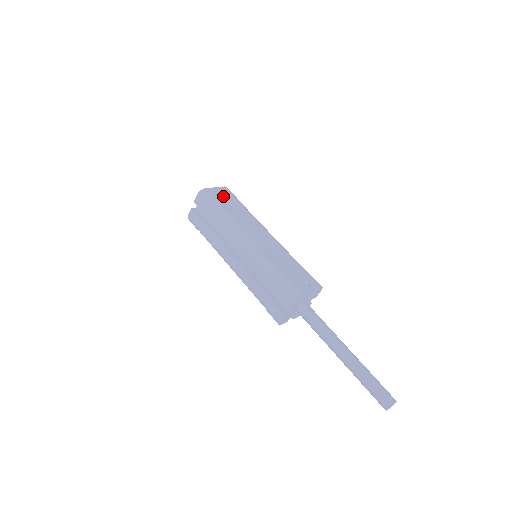
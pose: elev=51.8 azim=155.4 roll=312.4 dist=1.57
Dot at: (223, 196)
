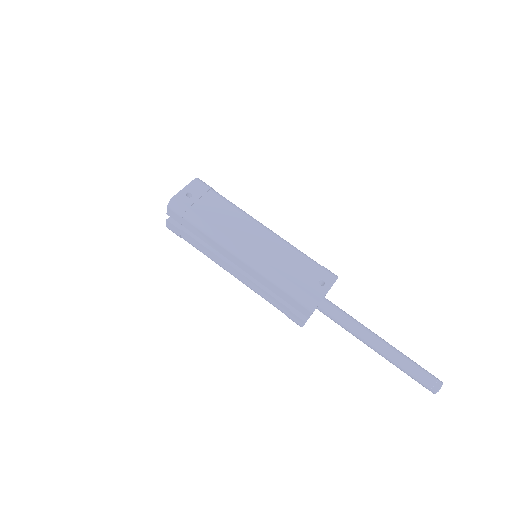
Dot at: (196, 198)
